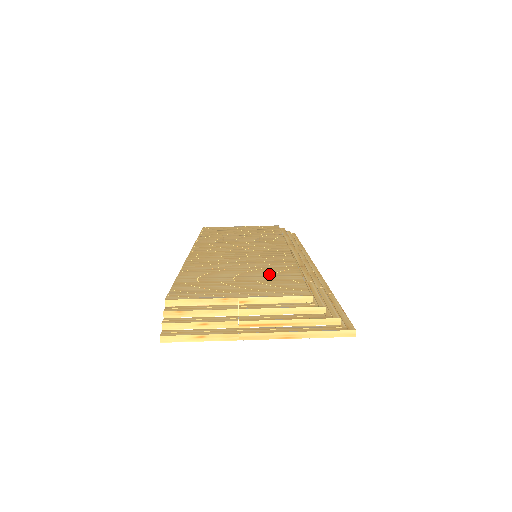
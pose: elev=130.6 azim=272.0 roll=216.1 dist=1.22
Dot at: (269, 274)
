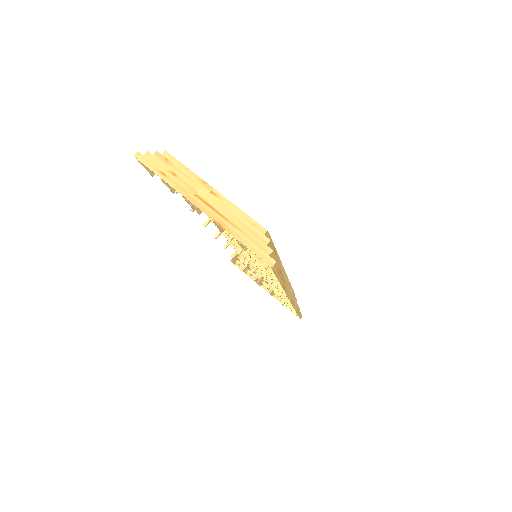
Dot at: occluded
